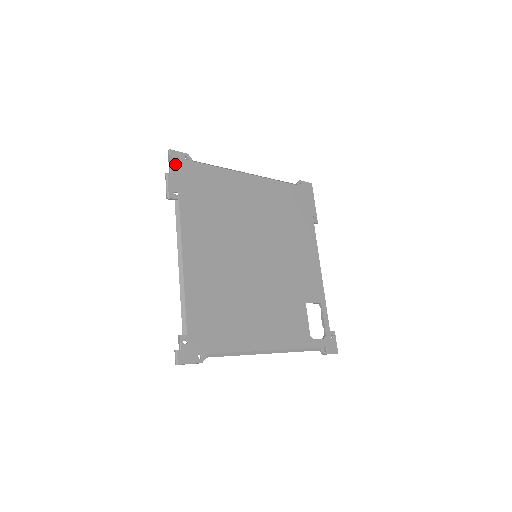
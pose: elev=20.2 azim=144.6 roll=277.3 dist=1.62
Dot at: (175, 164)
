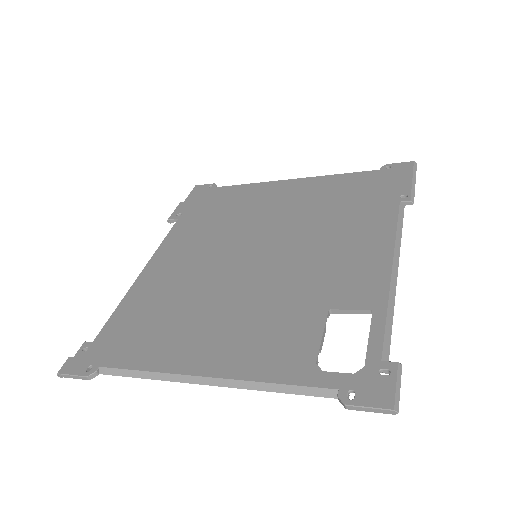
Dot at: (194, 194)
